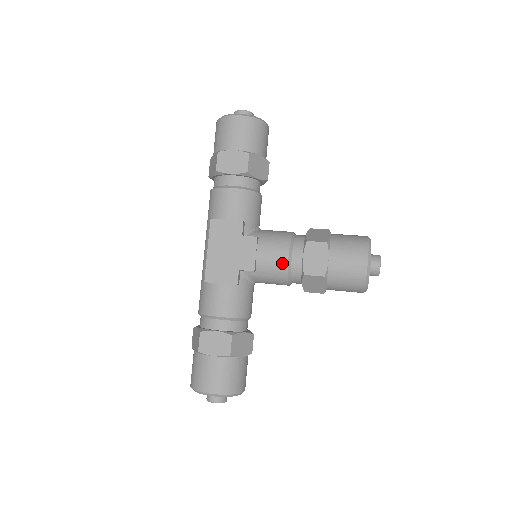
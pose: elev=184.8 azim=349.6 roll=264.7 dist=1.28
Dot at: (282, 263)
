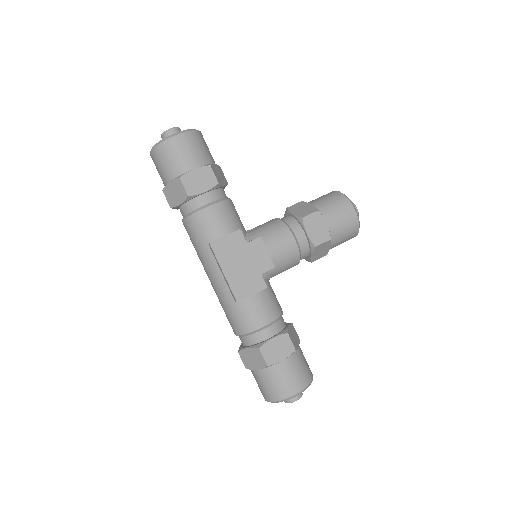
Dot at: (292, 247)
